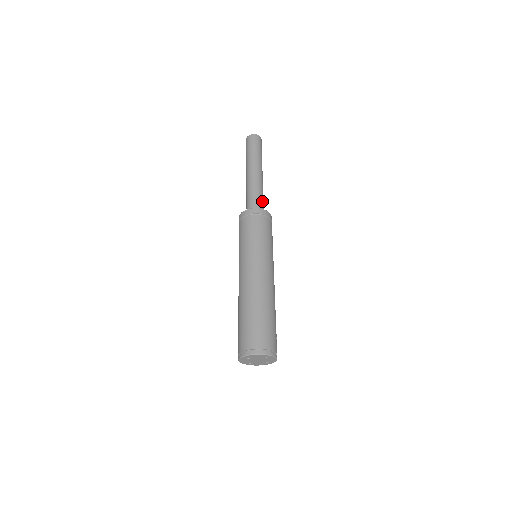
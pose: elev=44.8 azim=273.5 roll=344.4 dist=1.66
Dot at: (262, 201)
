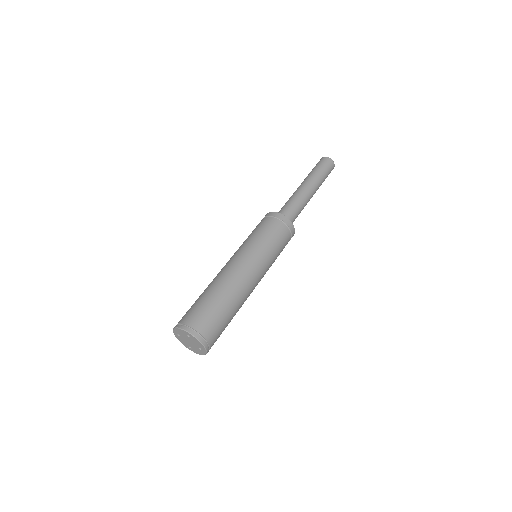
Dot at: occluded
